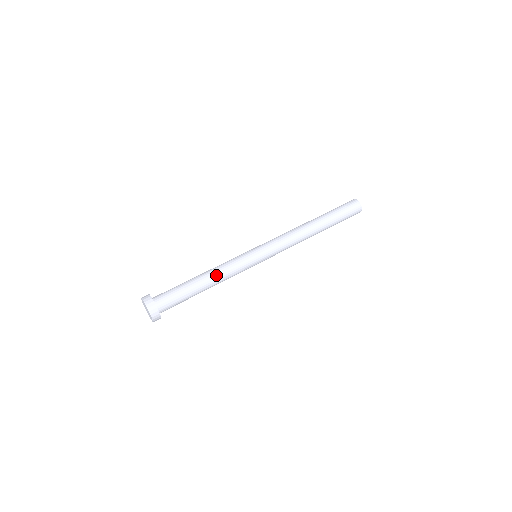
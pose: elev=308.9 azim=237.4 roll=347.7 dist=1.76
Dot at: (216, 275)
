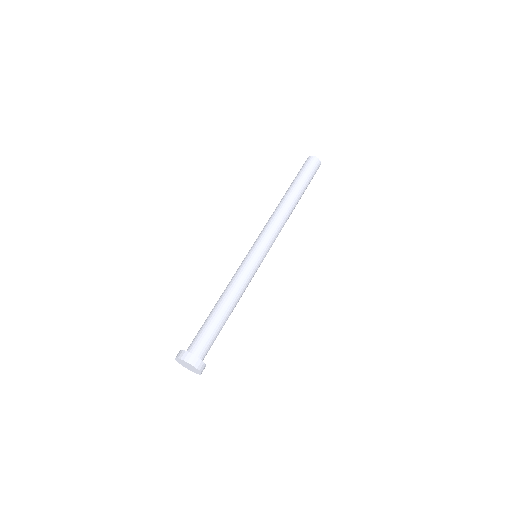
Dot at: (235, 296)
